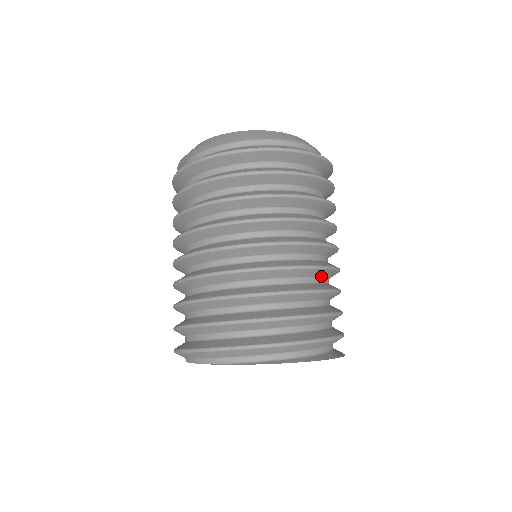
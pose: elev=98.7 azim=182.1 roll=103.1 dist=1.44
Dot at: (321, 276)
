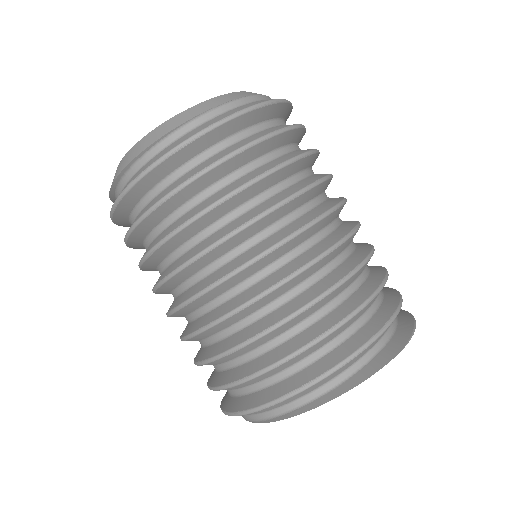
Dot at: (306, 277)
